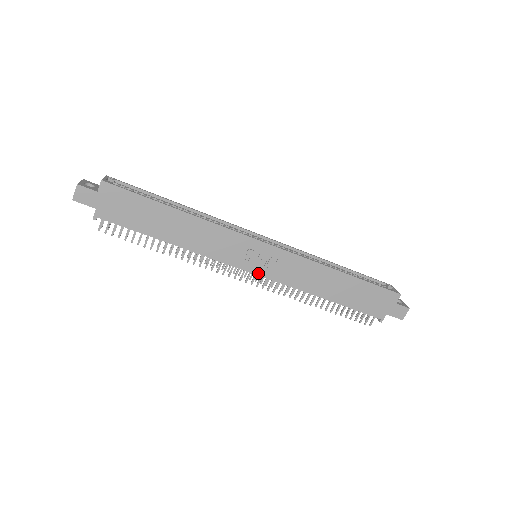
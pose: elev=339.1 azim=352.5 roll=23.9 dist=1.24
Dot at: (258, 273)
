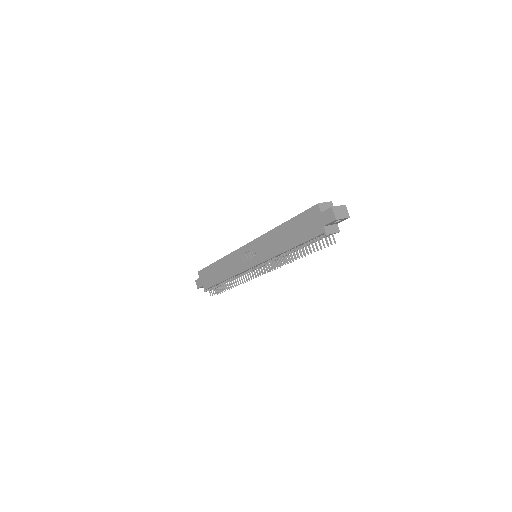
Dot at: (255, 265)
